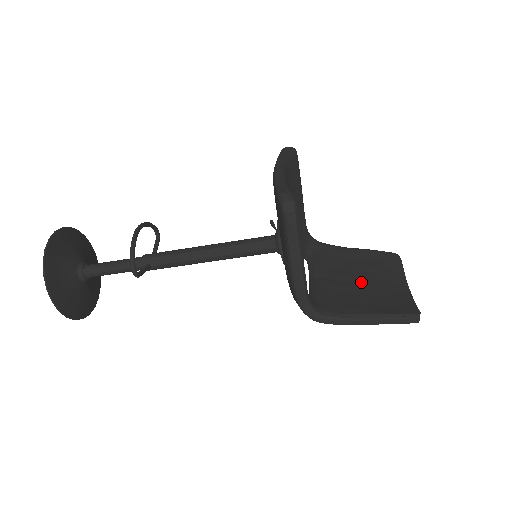
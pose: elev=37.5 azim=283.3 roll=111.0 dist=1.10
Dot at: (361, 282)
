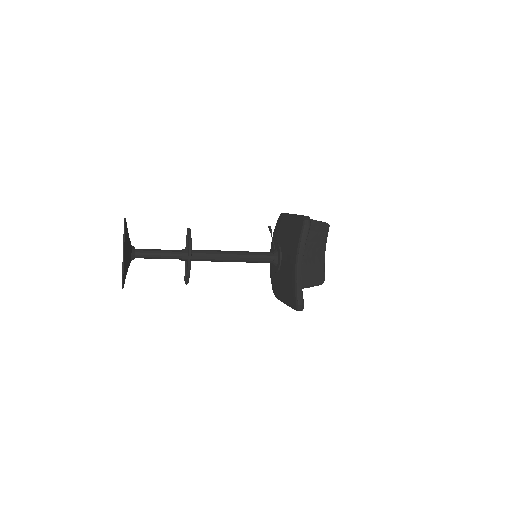
Dot at: (304, 254)
